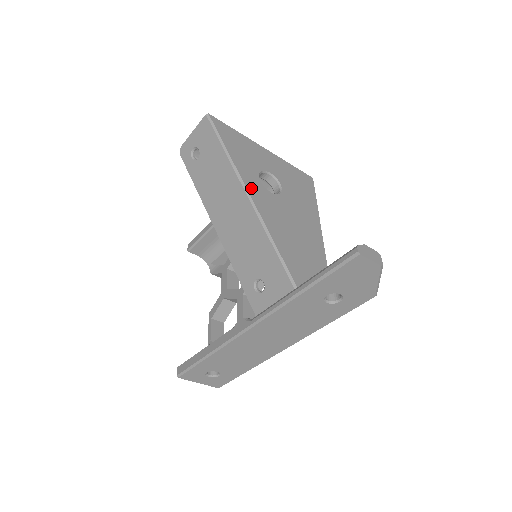
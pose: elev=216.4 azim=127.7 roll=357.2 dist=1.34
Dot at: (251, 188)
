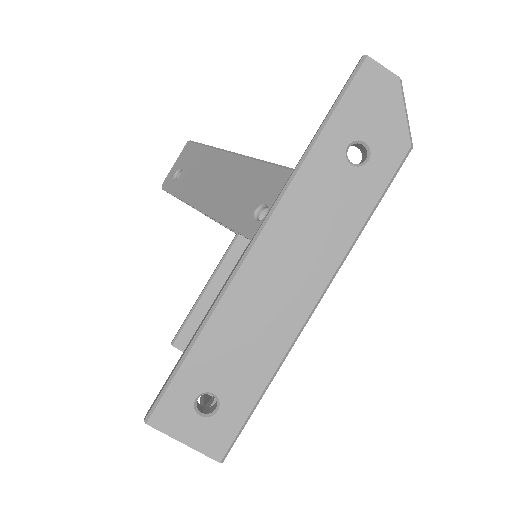
Dot at: occluded
